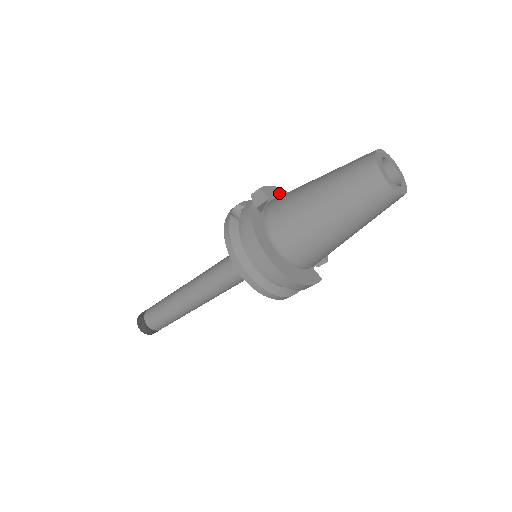
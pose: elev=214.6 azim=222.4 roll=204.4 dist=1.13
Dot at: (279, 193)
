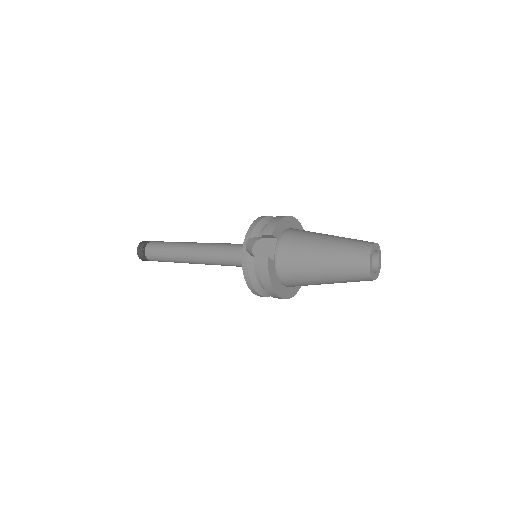
Dot at: (282, 225)
